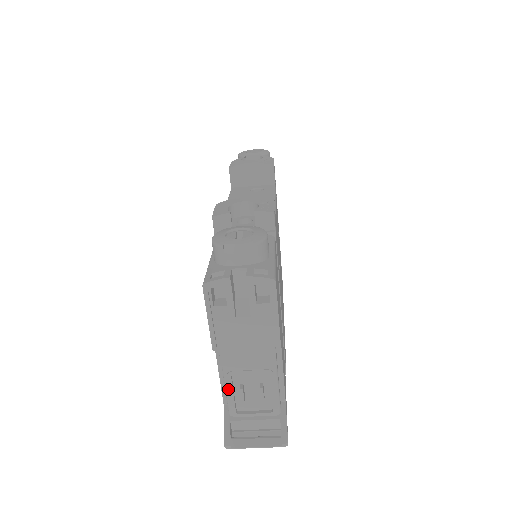
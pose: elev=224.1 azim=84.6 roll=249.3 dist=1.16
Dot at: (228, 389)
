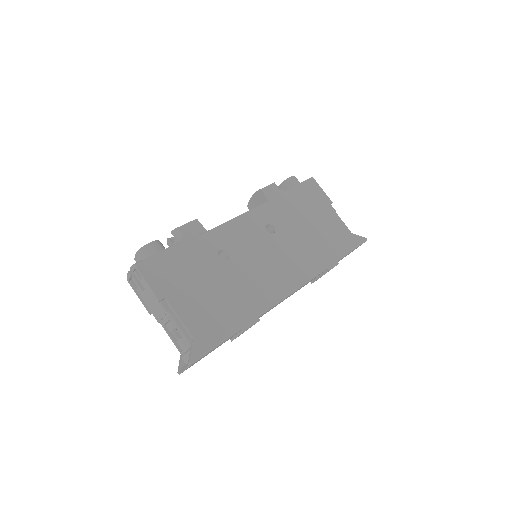
Dot at: occluded
